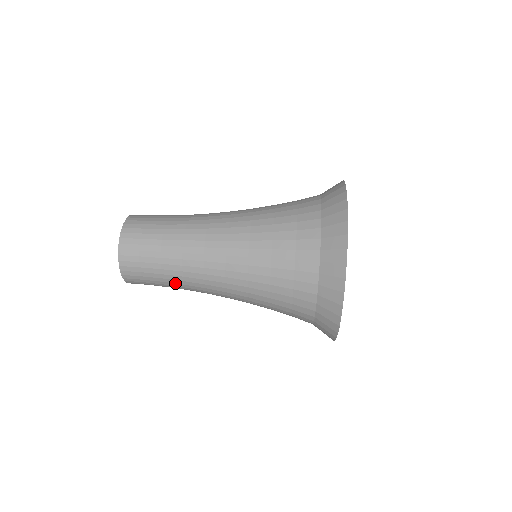
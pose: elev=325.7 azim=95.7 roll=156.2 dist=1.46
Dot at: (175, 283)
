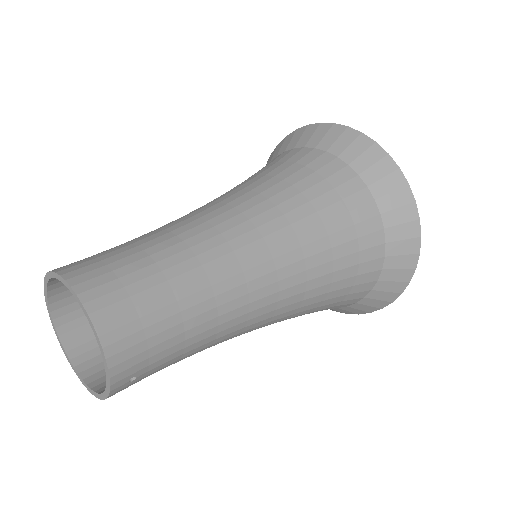
Dot at: (199, 303)
